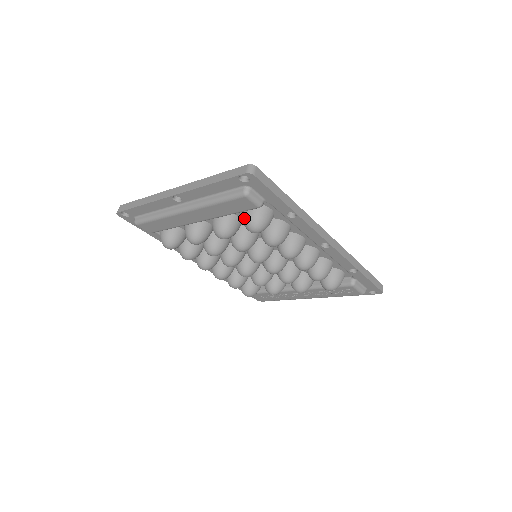
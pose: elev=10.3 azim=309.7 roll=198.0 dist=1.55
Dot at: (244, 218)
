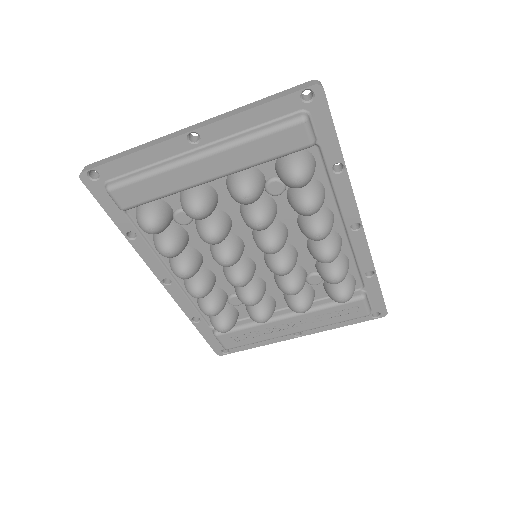
Dot at: (285, 164)
